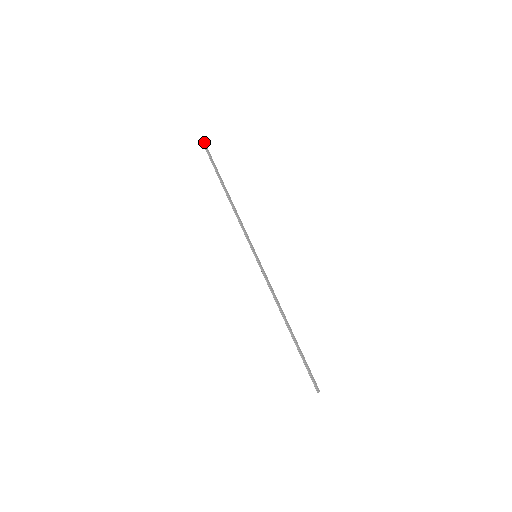
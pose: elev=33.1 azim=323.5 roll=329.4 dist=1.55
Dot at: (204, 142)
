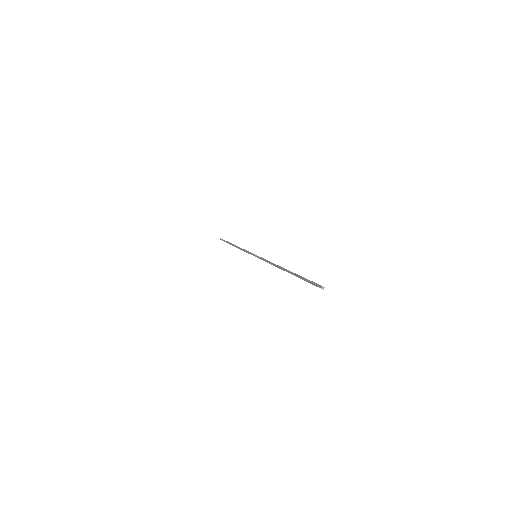
Dot at: occluded
